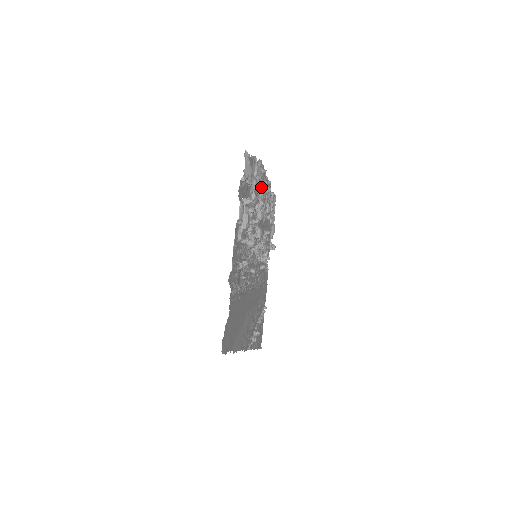
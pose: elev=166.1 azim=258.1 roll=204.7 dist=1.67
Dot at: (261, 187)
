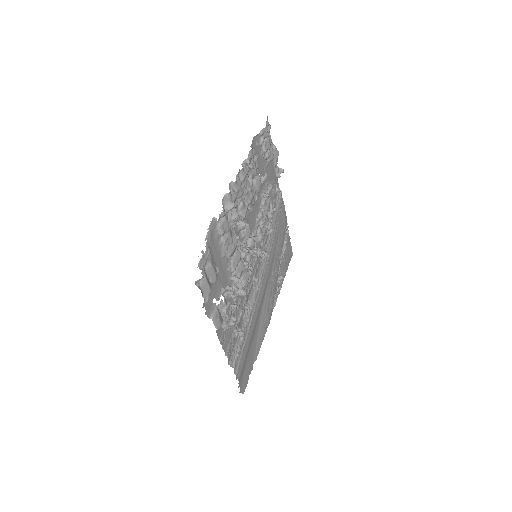
Dot at: (235, 221)
